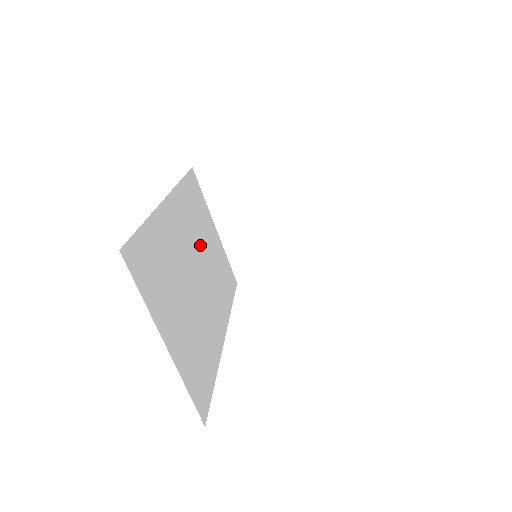
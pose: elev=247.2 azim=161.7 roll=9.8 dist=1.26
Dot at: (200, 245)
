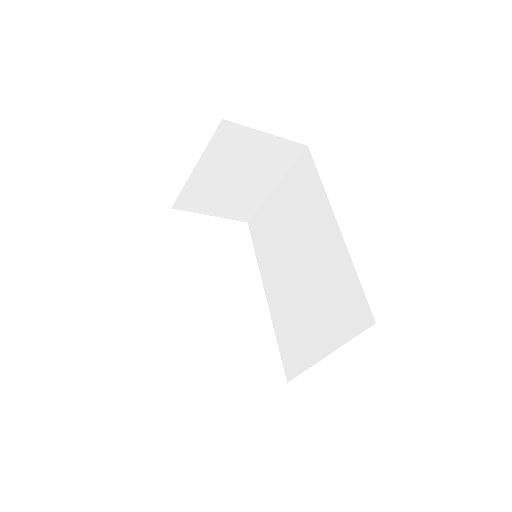
Dot at: occluded
